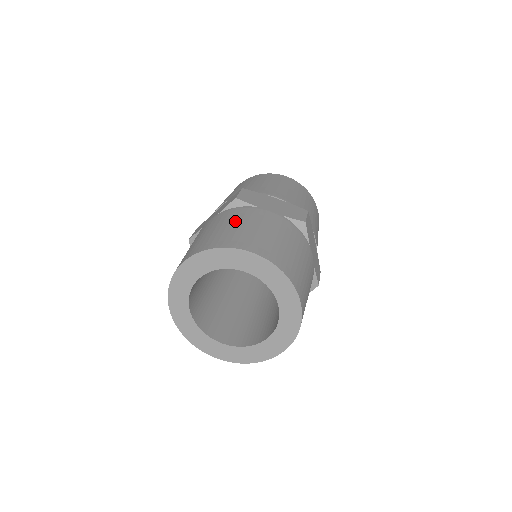
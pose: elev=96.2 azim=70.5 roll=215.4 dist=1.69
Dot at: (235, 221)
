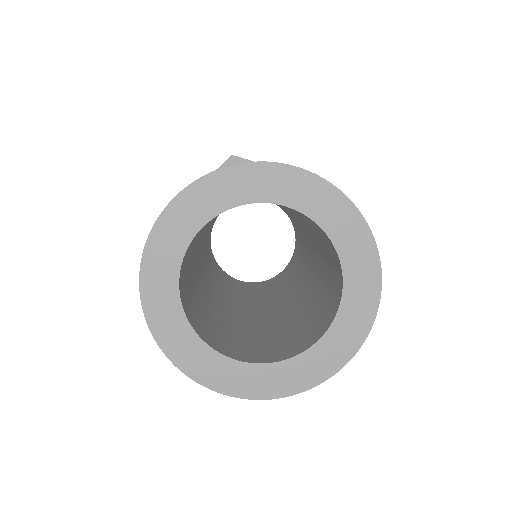
Dot at: occluded
